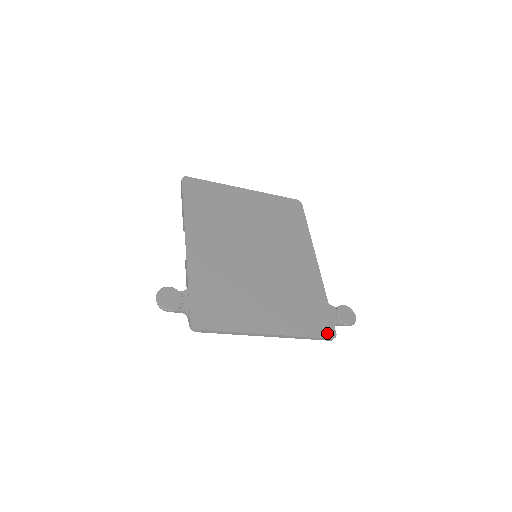
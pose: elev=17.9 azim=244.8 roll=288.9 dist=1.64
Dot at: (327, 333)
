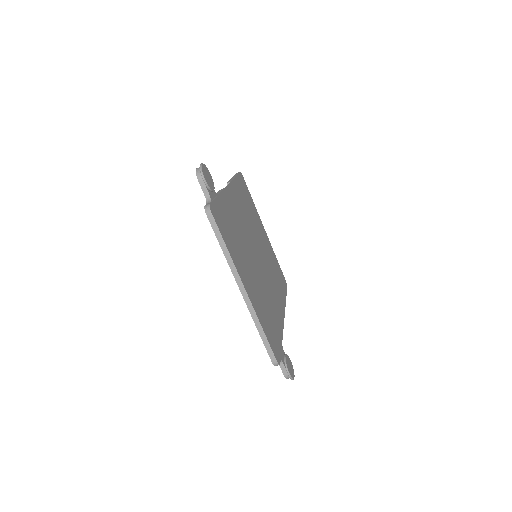
Dot at: (276, 353)
